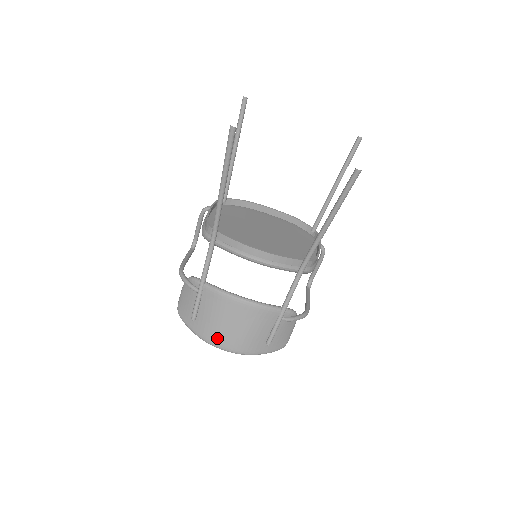
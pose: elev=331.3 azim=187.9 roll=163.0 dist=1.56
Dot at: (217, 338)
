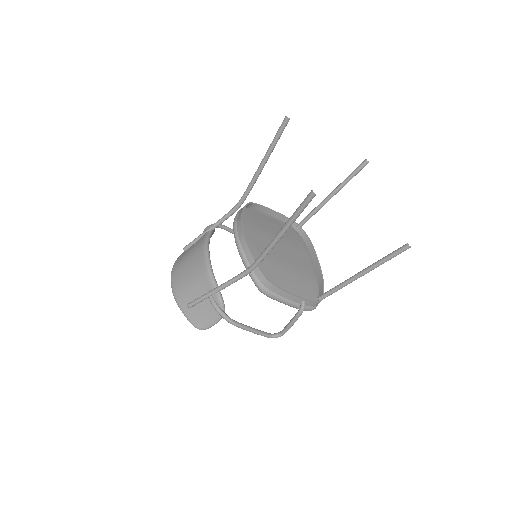
Dot at: (176, 269)
